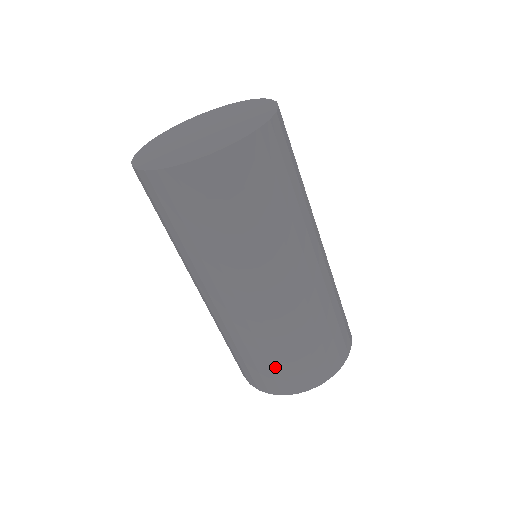
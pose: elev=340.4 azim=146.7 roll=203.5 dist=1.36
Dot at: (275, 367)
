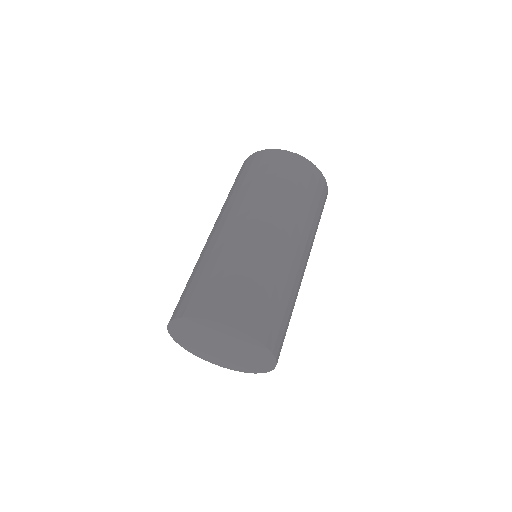
Dot at: (225, 286)
